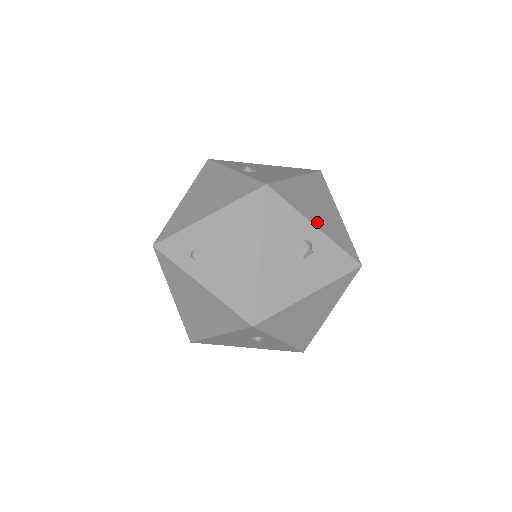
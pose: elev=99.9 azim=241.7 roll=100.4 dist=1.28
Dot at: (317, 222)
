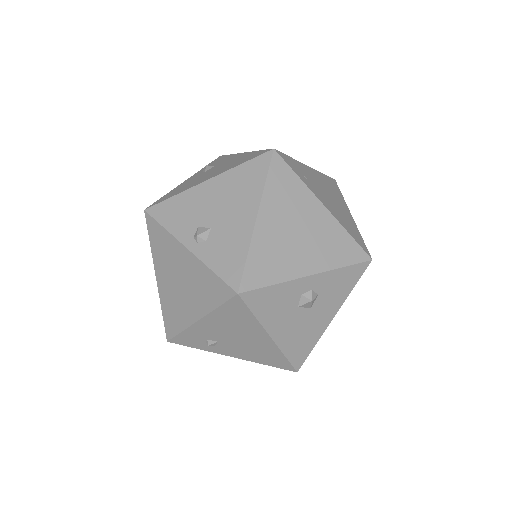
Dot at: (307, 266)
